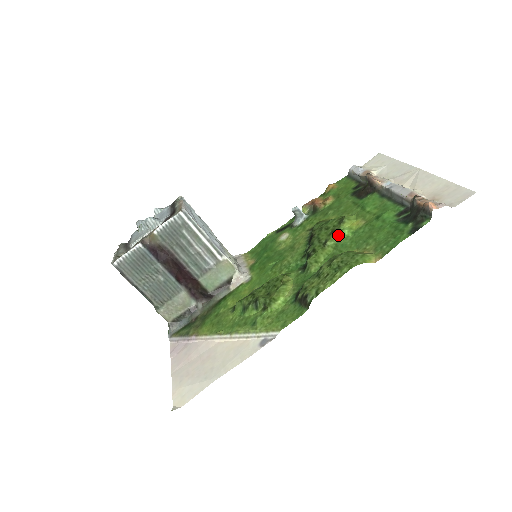
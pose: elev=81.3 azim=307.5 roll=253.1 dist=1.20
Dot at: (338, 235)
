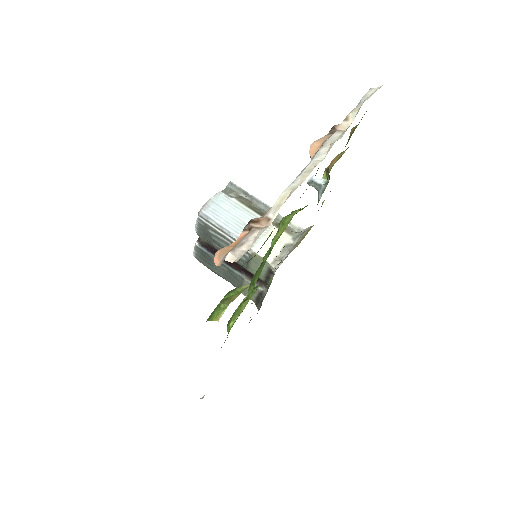
Dot at: (270, 248)
